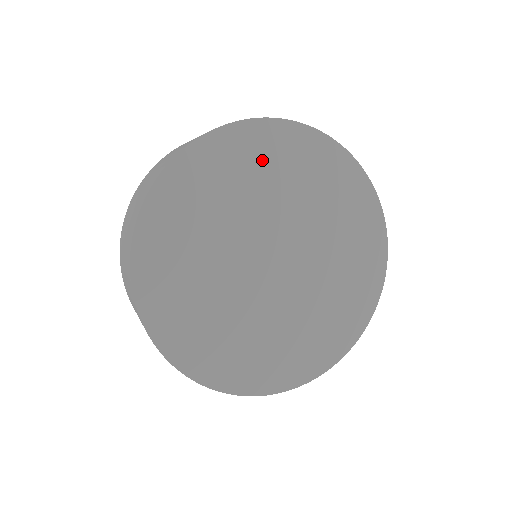
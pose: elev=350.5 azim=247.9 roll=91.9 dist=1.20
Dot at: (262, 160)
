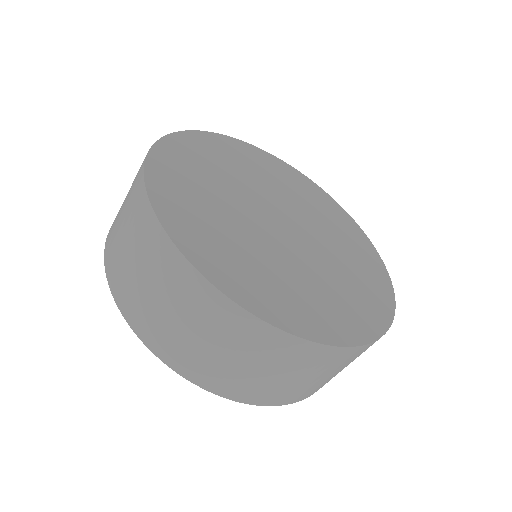
Dot at: (261, 165)
